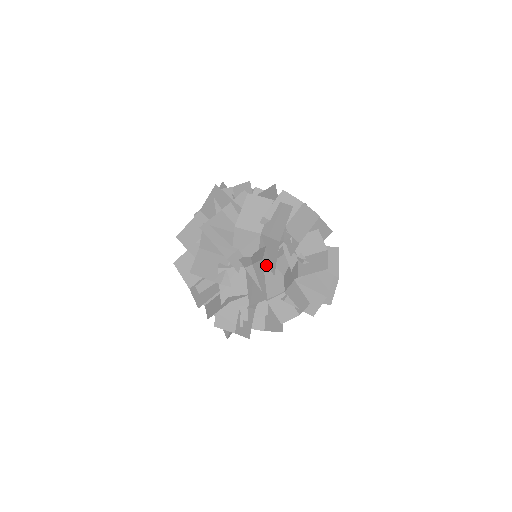
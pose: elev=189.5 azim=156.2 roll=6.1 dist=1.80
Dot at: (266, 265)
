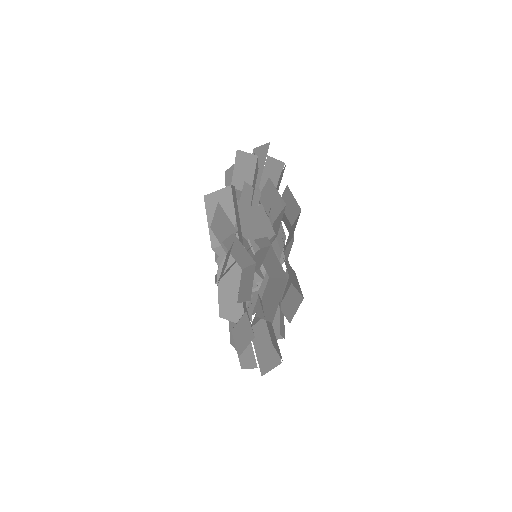
Dot at: (235, 284)
